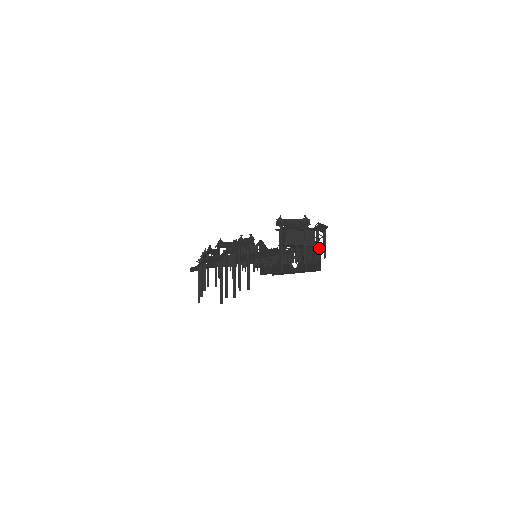
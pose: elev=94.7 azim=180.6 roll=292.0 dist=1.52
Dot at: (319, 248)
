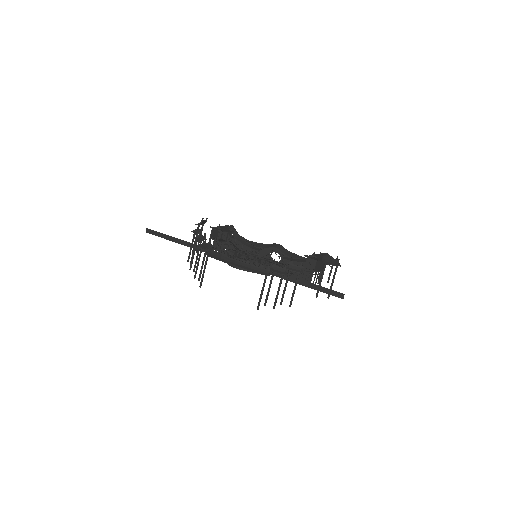
Dot at: occluded
